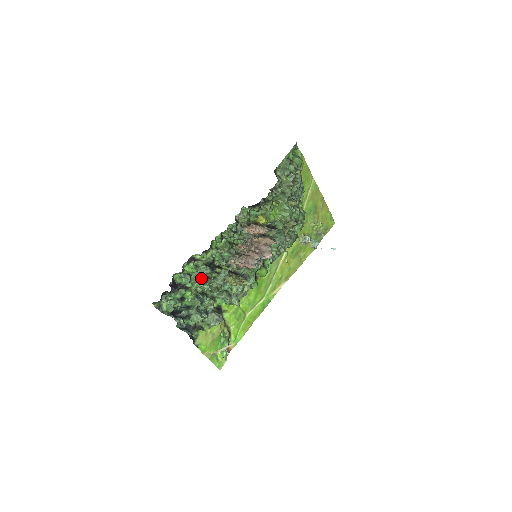
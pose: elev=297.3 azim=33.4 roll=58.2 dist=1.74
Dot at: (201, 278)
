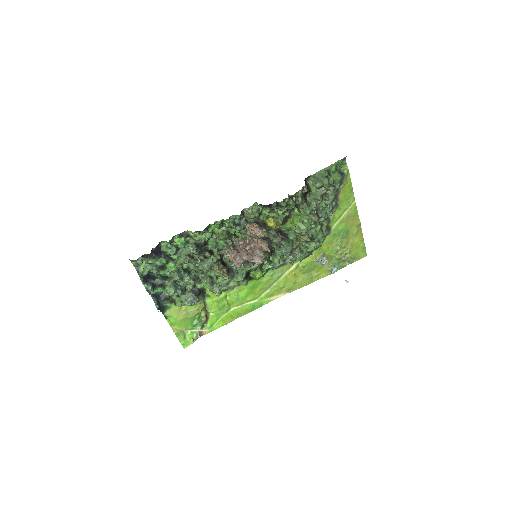
Dot at: (185, 255)
